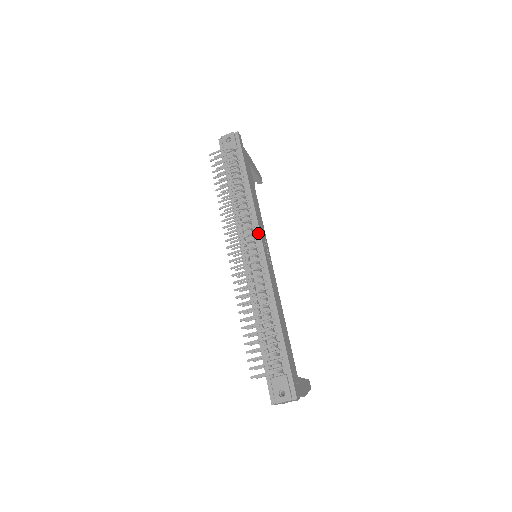
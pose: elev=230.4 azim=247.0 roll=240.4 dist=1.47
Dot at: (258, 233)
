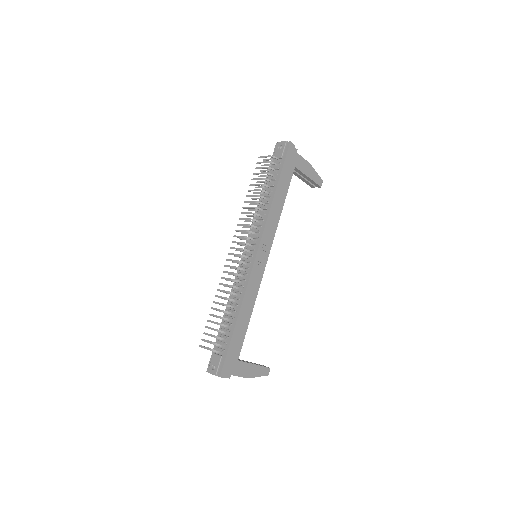
Dot at: (260, 239)
